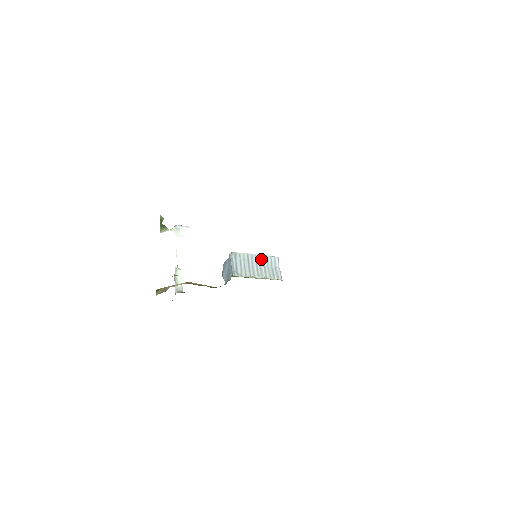
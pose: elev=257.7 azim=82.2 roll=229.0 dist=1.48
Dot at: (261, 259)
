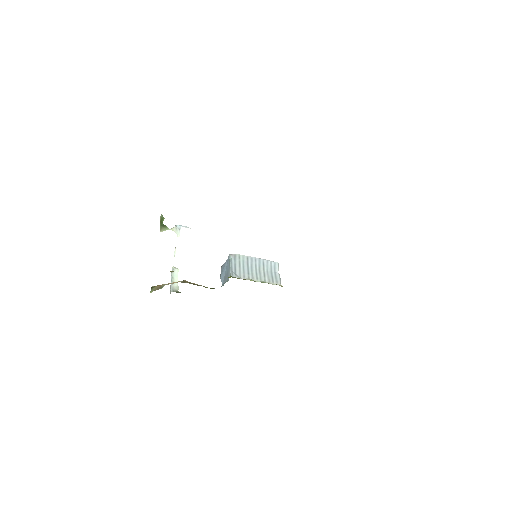
Dot at: (261, 263)
